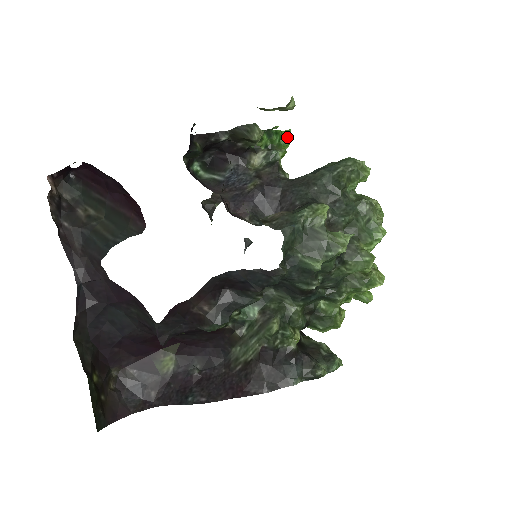
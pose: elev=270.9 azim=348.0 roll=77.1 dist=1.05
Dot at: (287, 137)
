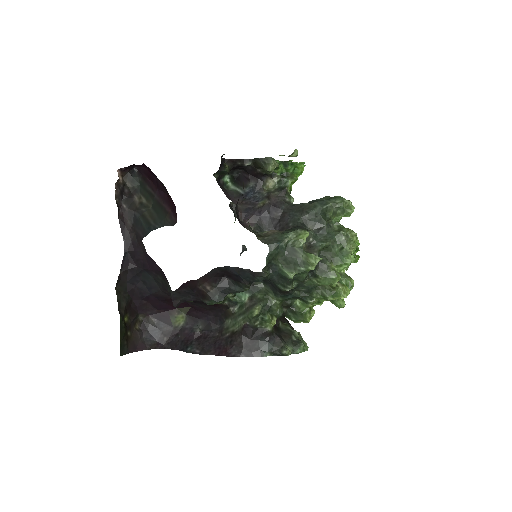
Dot at: (301, 168)
